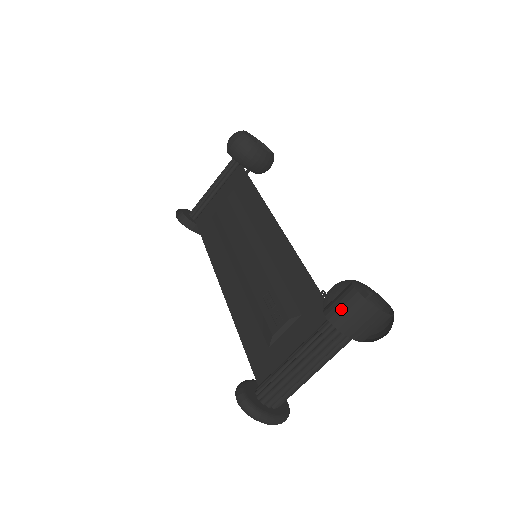
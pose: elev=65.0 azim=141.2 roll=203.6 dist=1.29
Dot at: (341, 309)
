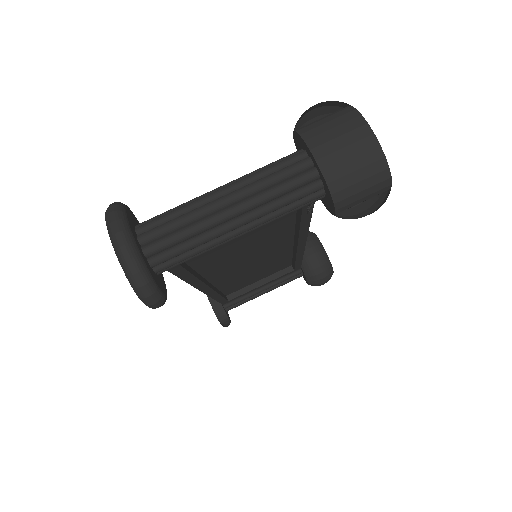
Dot at: (317, 120)
